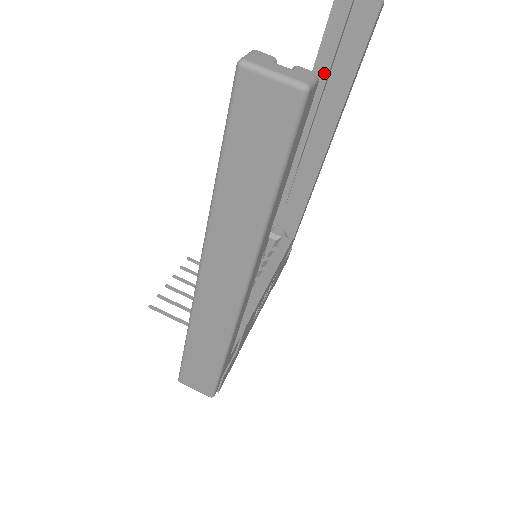
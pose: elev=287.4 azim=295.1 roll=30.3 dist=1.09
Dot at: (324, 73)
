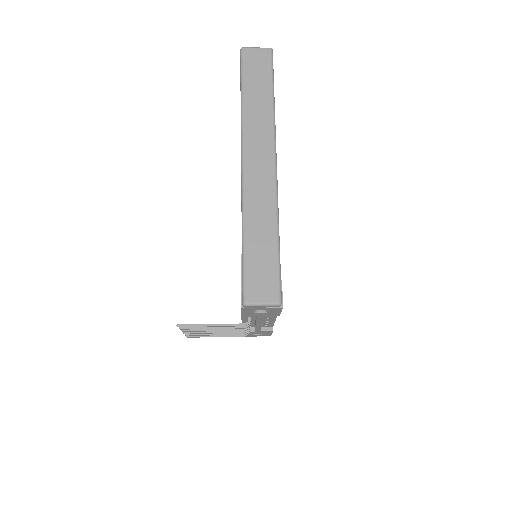
Dot at: occluded
